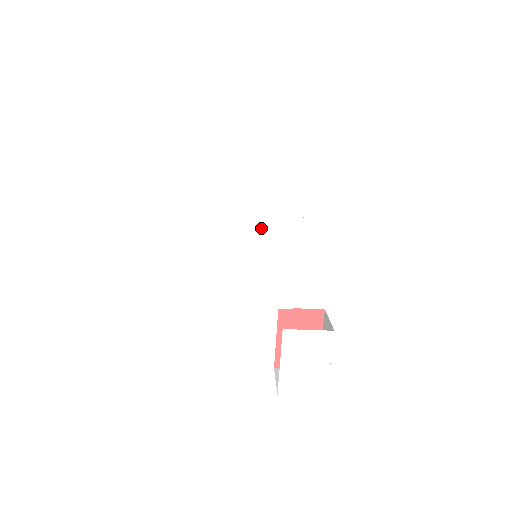
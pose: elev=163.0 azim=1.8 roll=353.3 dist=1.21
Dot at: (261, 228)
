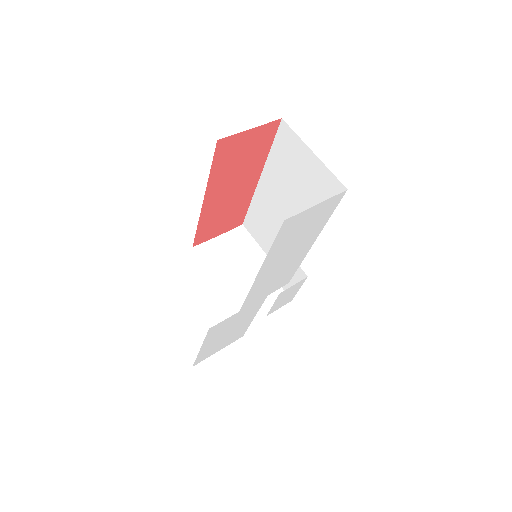
Dot at: (285, 263)
